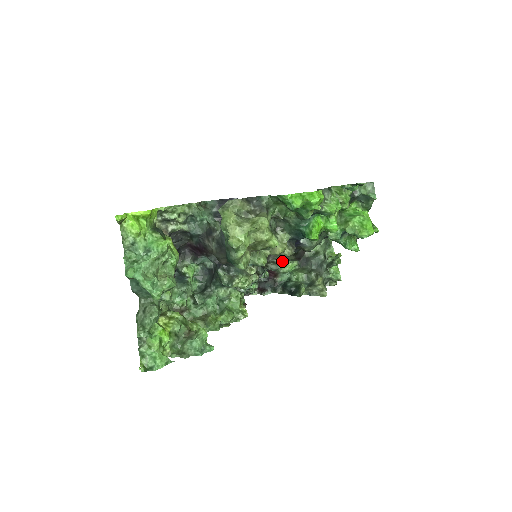
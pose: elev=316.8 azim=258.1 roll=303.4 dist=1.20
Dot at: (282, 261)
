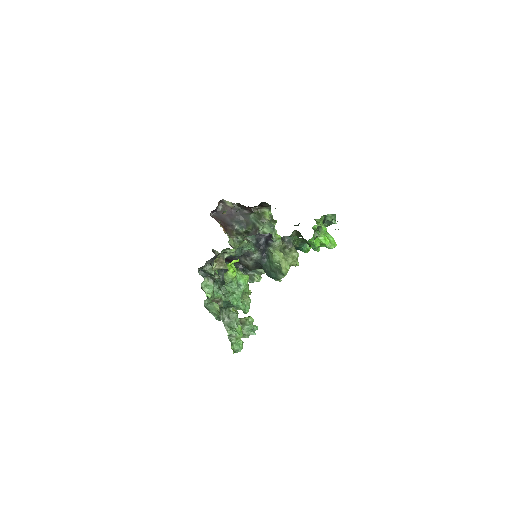
Dot at: occluded
